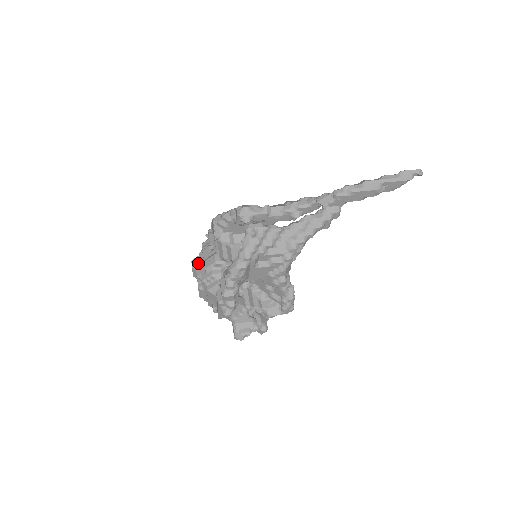
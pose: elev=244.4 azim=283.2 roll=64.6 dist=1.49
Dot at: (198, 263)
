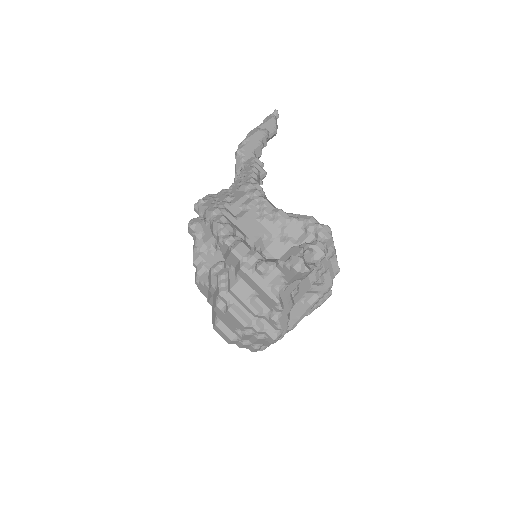
Dot at: (214, 312)
